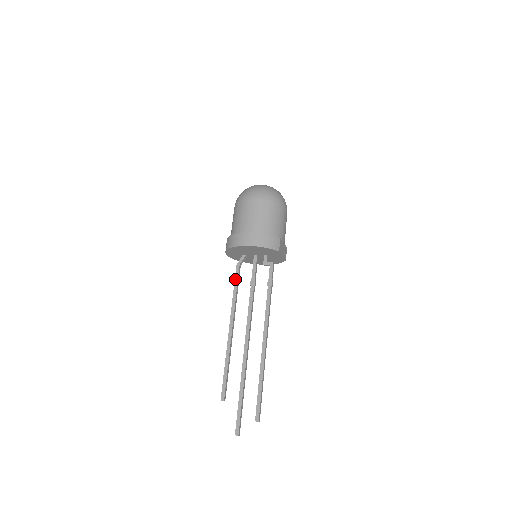
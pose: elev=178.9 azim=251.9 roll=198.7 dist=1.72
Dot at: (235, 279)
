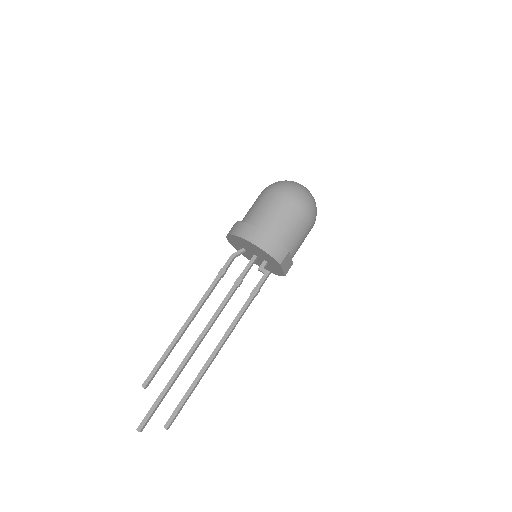
Dot at: (222, 269)
